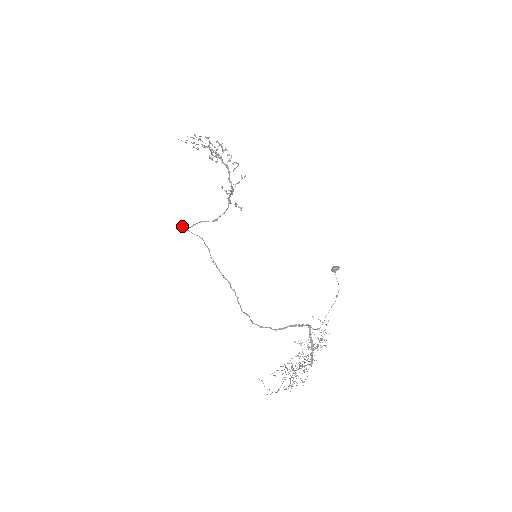
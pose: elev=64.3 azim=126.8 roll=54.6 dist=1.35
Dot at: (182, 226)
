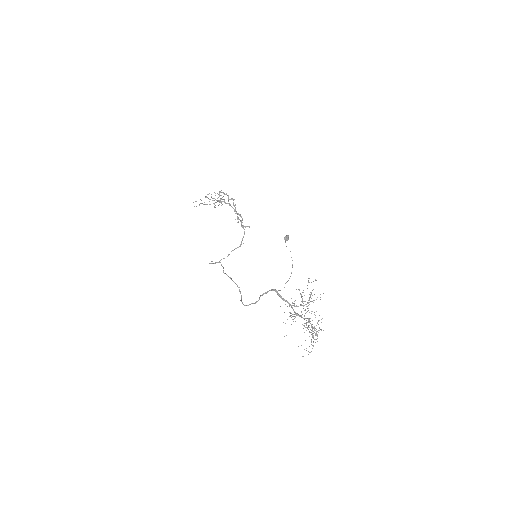
Dot at: occluded
